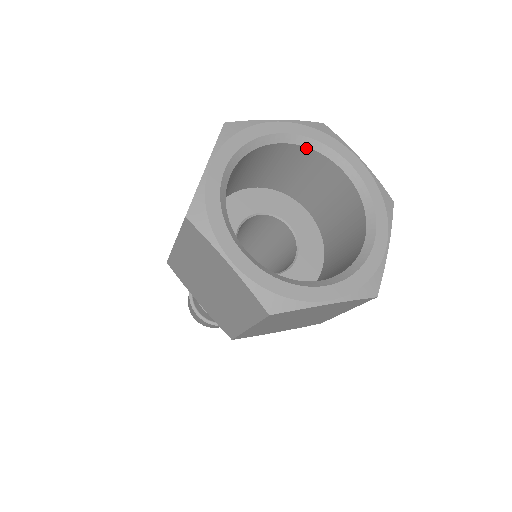
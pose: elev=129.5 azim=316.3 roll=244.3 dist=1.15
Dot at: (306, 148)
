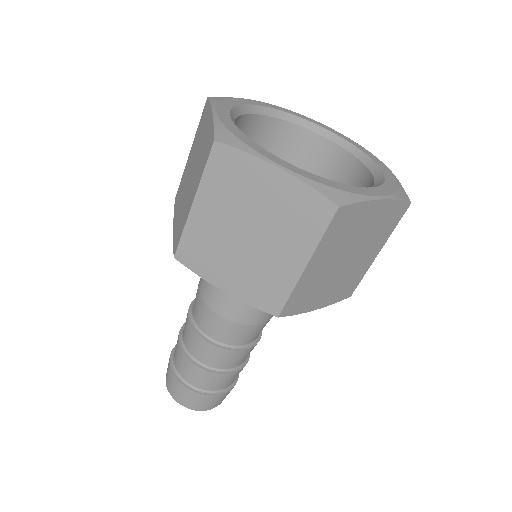
Dot at: (282, 121)
